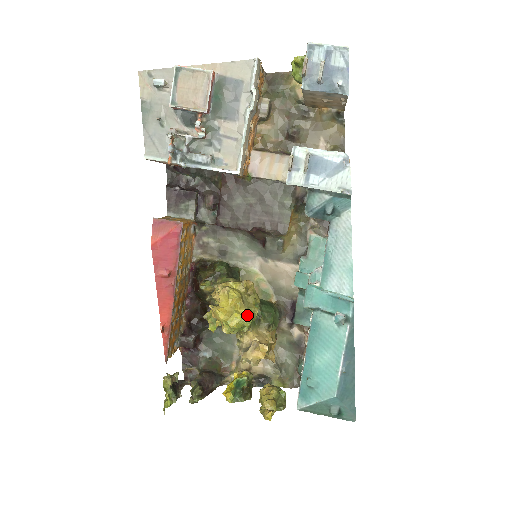
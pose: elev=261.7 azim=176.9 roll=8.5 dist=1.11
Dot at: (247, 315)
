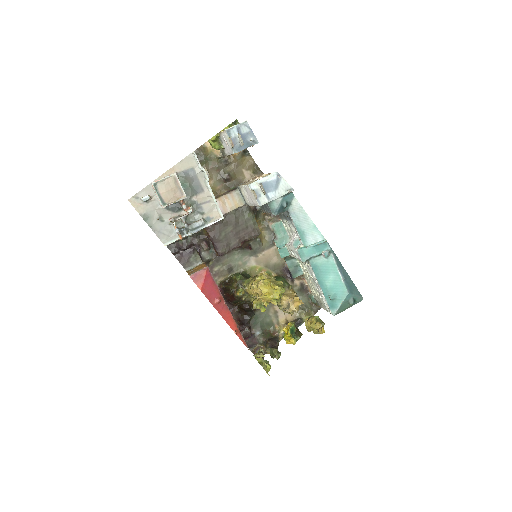
Dot at: (280, 287)
